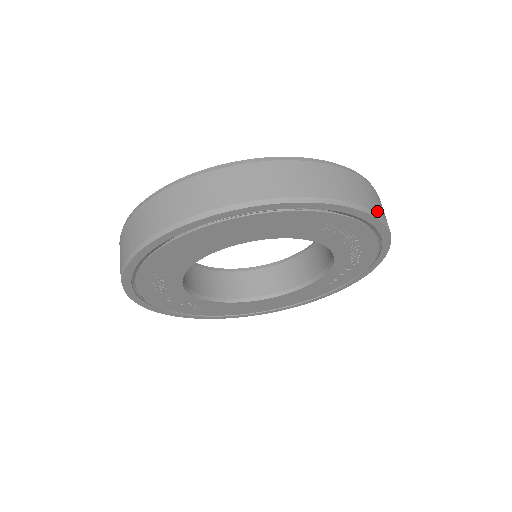
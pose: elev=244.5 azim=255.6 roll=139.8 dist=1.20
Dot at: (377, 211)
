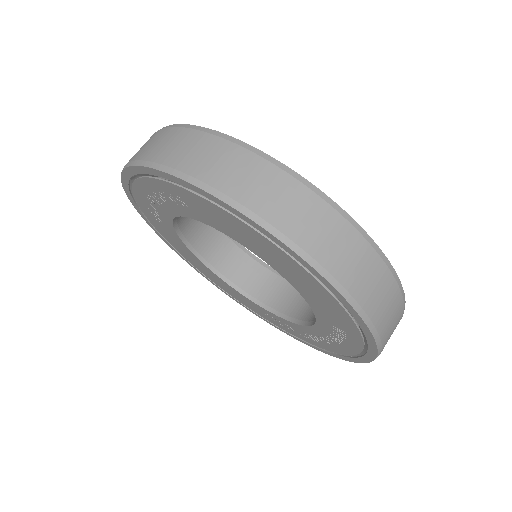
Dot at: occluded
